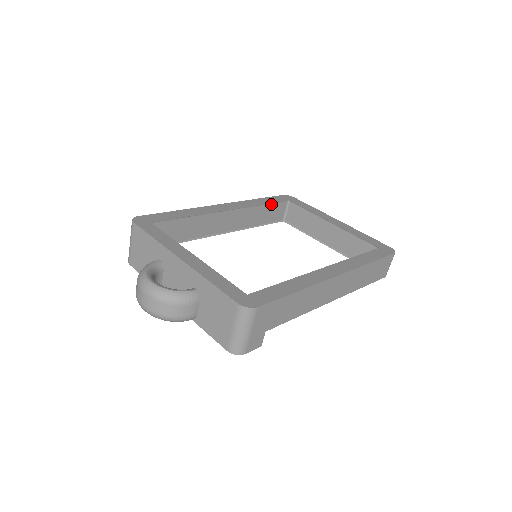
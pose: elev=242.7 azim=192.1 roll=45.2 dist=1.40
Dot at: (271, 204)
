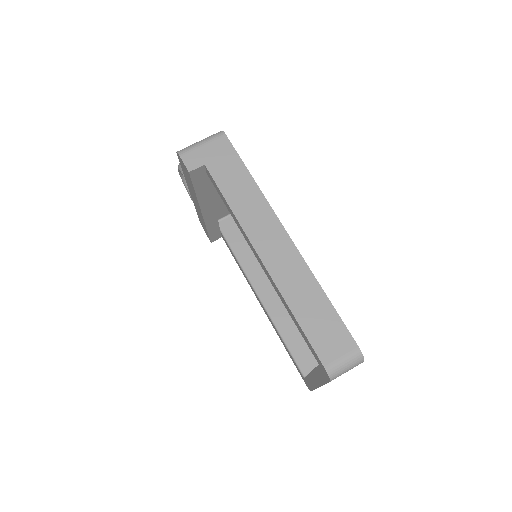
Dot at: occluded
